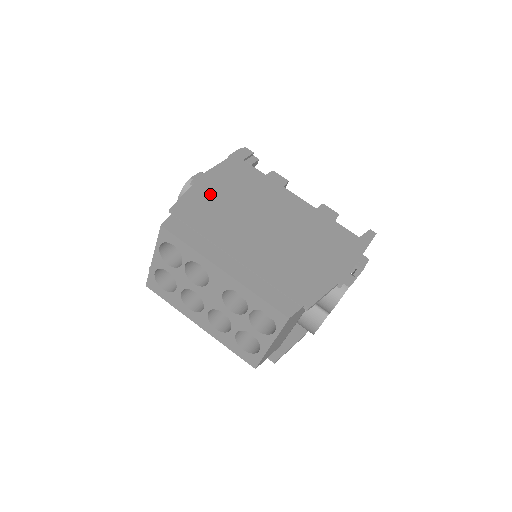
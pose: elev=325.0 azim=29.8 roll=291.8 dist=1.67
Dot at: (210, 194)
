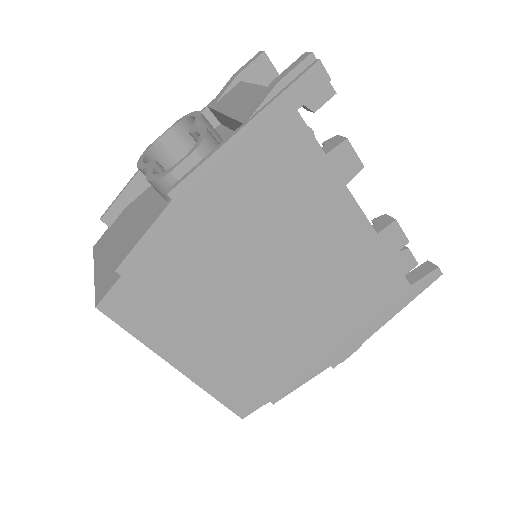
Dot at: (197, 225)
